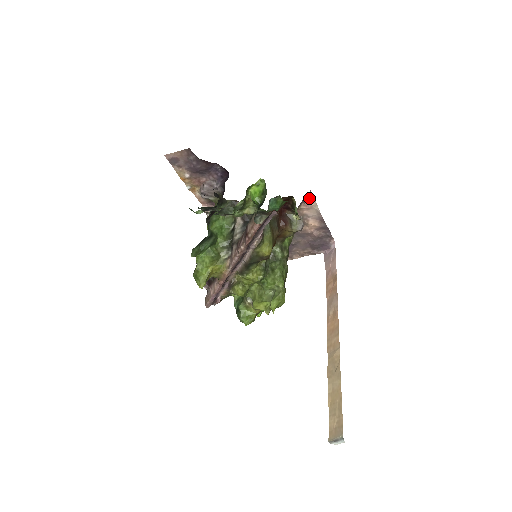
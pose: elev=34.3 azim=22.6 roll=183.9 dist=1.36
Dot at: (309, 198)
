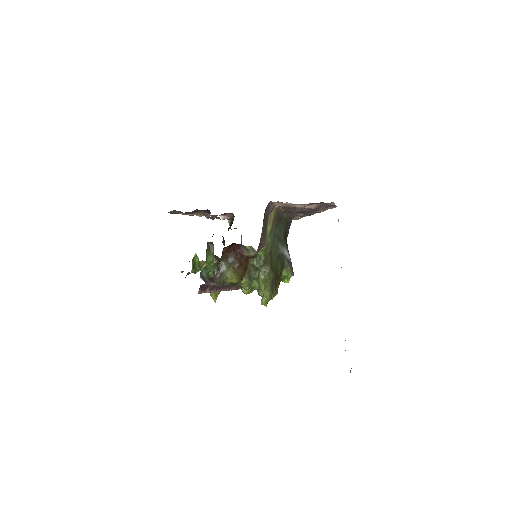
Dot at: (276, 202)
